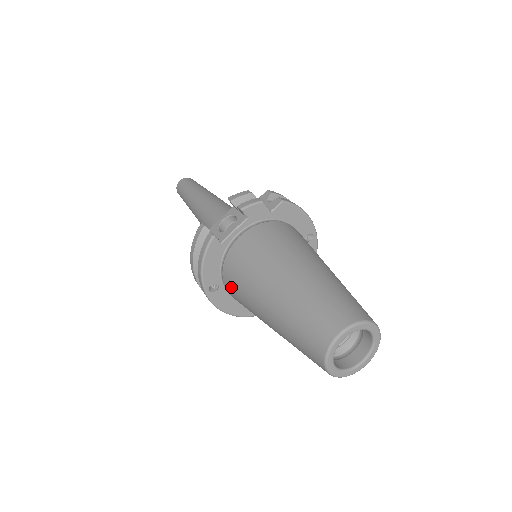
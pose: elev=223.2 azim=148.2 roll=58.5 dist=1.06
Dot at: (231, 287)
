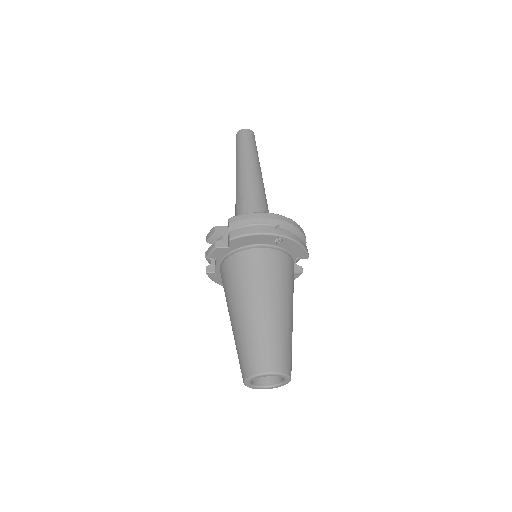
Dot at: occluded
